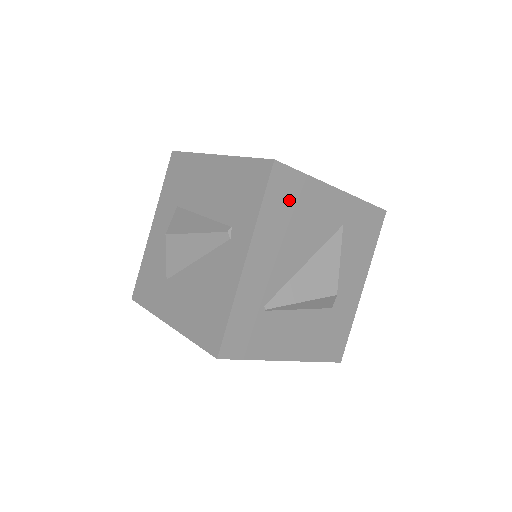
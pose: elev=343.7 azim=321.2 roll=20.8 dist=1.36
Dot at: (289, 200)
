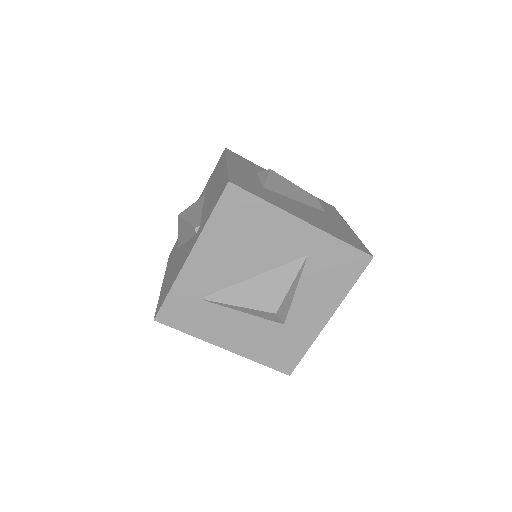
Dot at: (242, 218)
